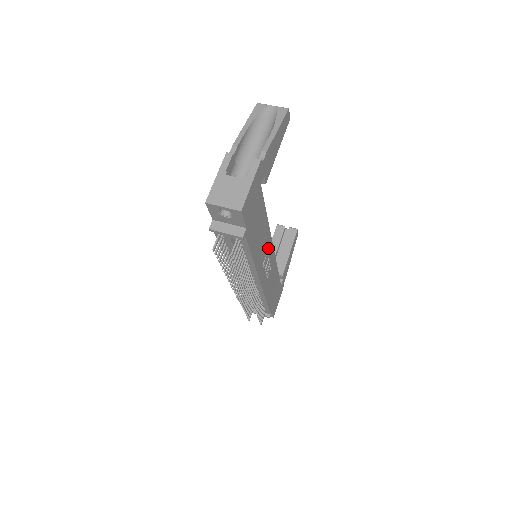
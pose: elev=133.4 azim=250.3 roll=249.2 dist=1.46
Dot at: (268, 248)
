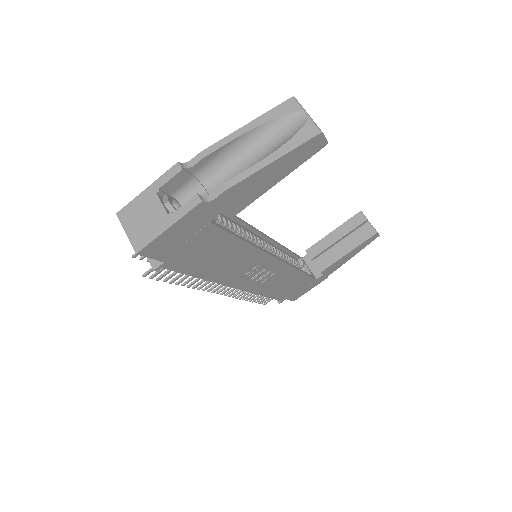
Dot at: (259, 262)
